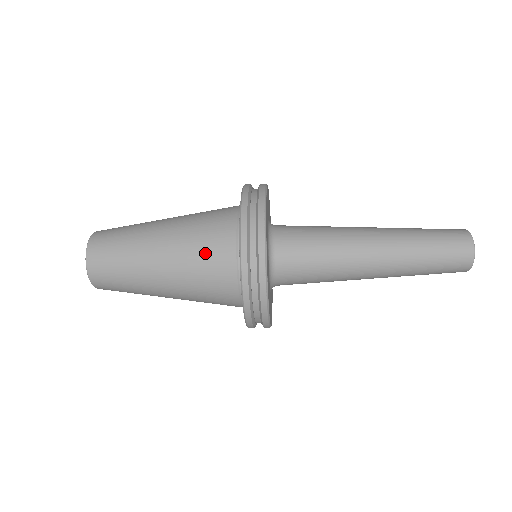
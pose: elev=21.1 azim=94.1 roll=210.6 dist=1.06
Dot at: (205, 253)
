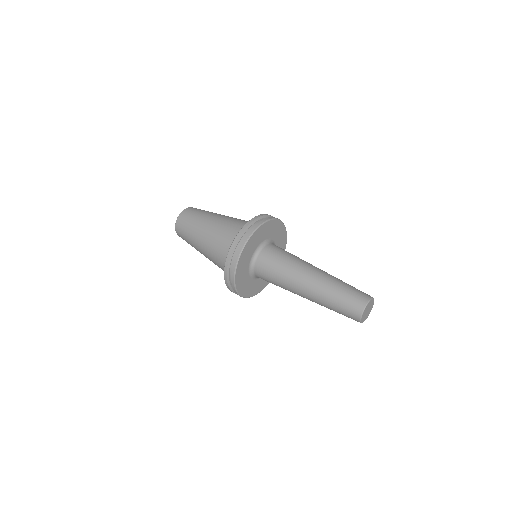
Dot at: occluded
